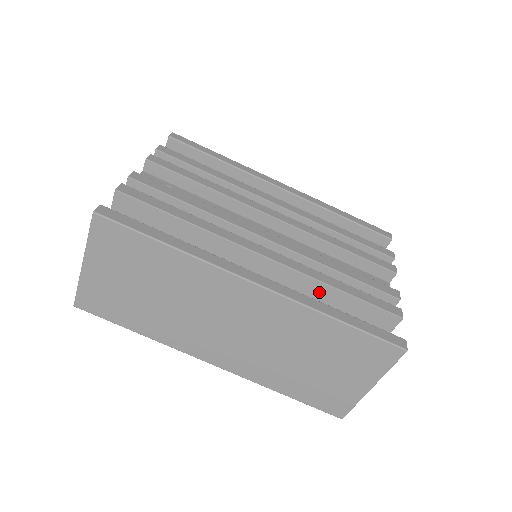
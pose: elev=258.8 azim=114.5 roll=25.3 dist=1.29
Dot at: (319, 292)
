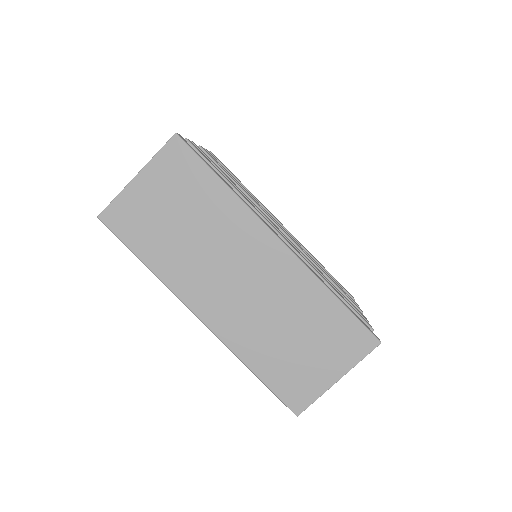
Dot at: occluded
